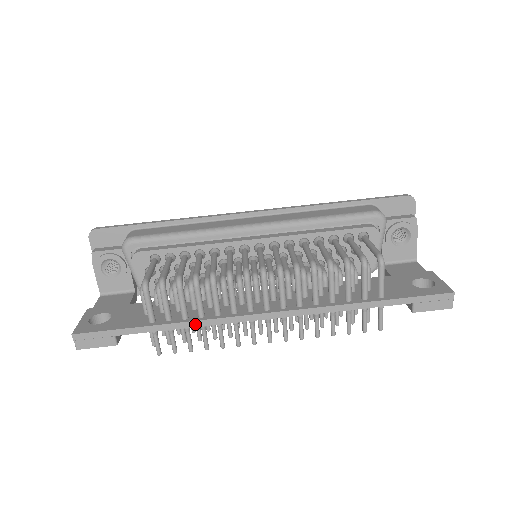
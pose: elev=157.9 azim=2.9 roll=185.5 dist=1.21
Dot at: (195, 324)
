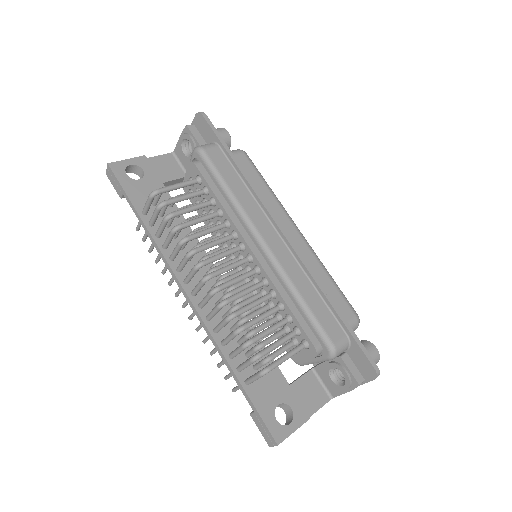
Dot at: (156, 246)
